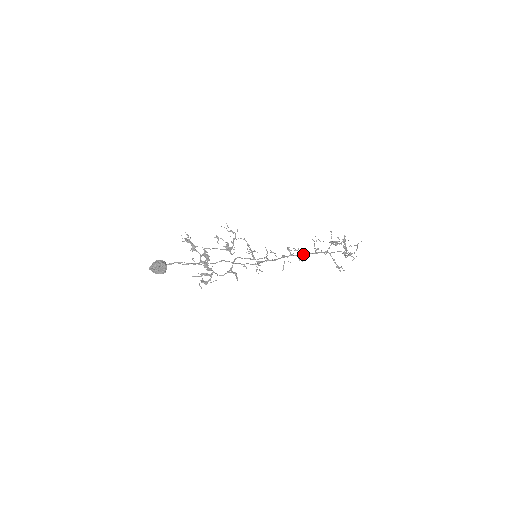
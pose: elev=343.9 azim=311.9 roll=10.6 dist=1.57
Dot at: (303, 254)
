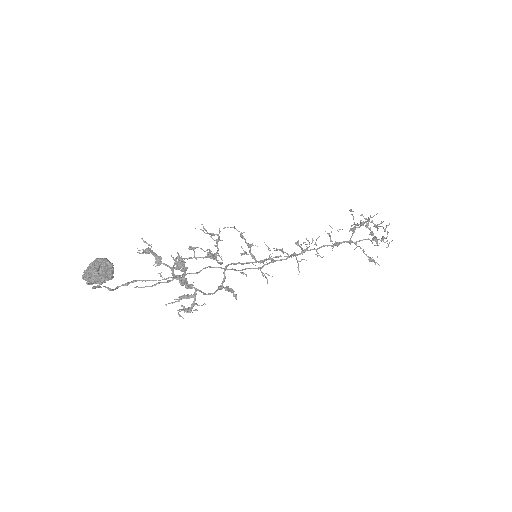
Dot at: (320, 247)
